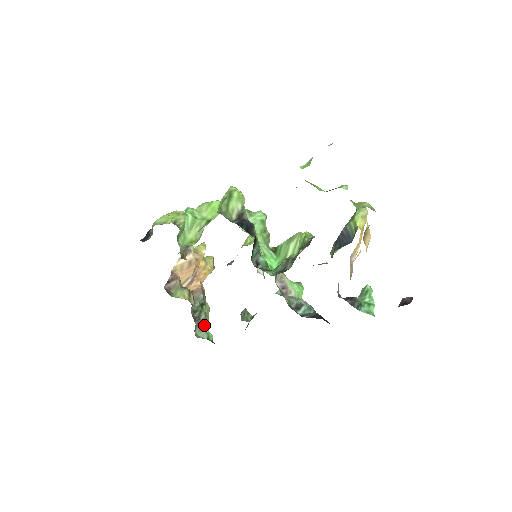
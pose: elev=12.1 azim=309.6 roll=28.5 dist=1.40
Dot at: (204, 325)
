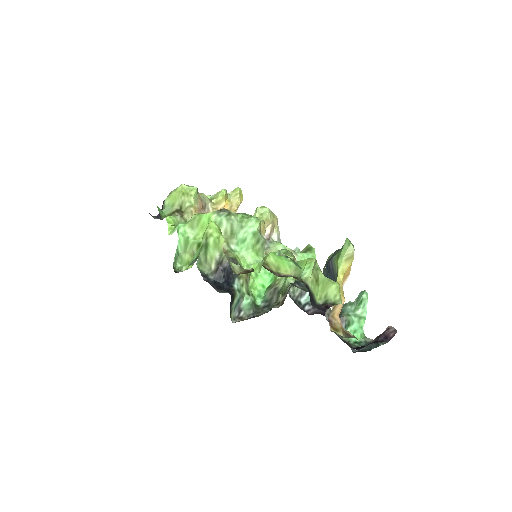
Dot at: occluded
